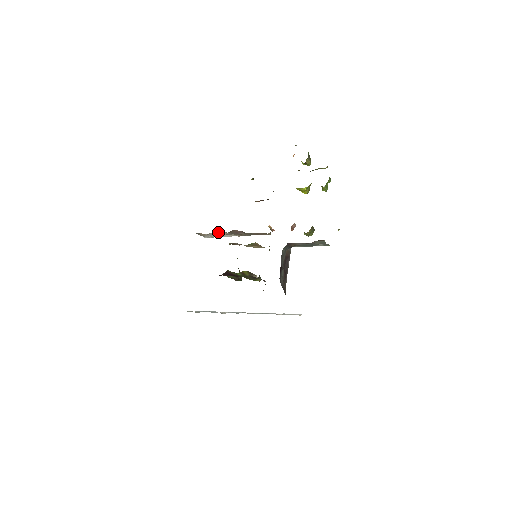
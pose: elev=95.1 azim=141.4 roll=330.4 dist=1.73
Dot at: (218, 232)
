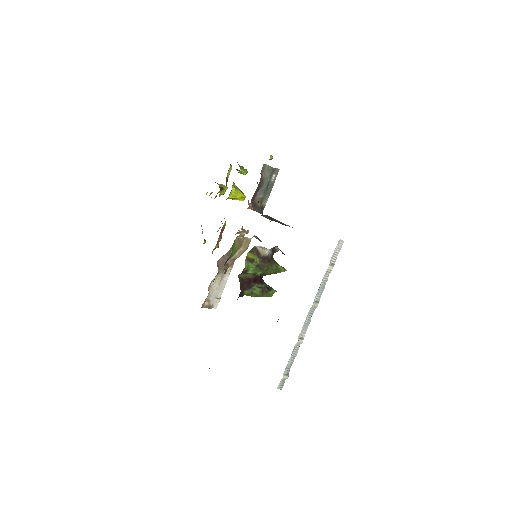
Dot at: (213, 283)
